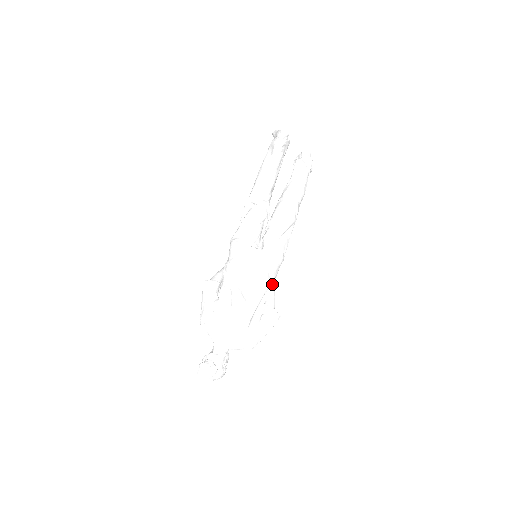
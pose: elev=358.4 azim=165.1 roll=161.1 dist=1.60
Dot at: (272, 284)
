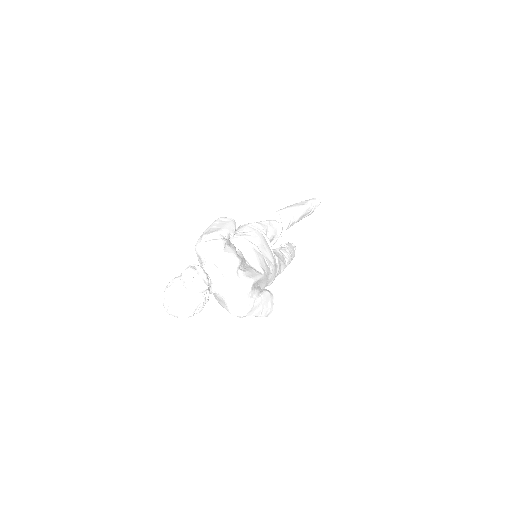
Dot at: occluded
